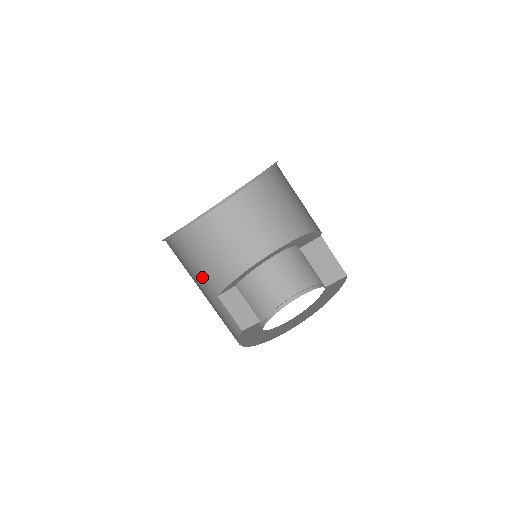
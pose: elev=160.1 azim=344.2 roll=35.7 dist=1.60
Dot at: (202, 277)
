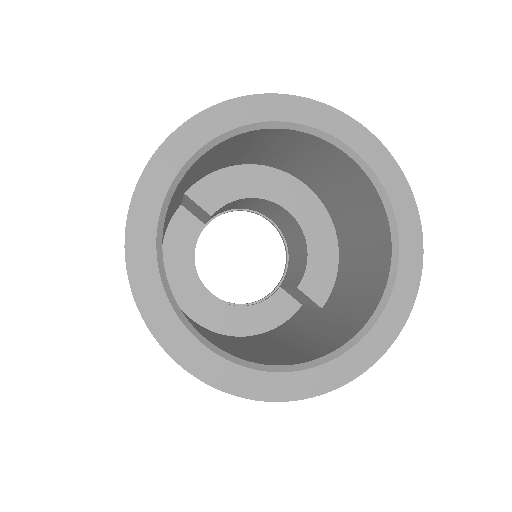
Dot at: (183, 189)
